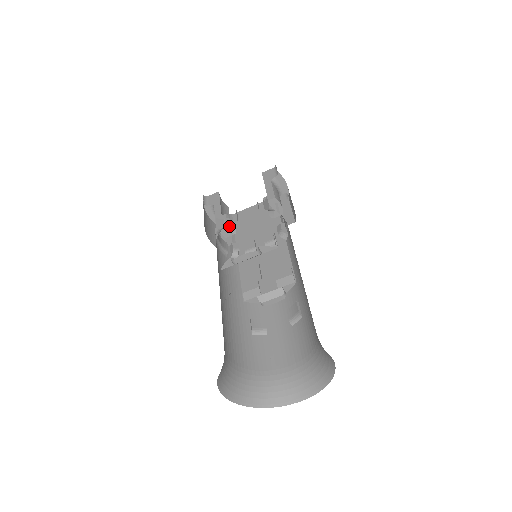
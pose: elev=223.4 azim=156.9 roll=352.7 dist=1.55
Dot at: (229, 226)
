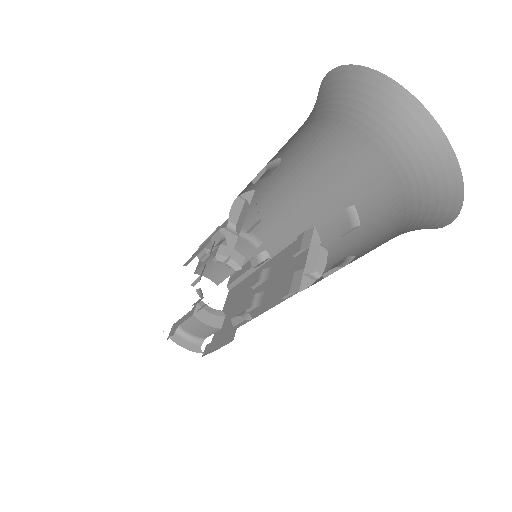
Dot at: (211, 311)
